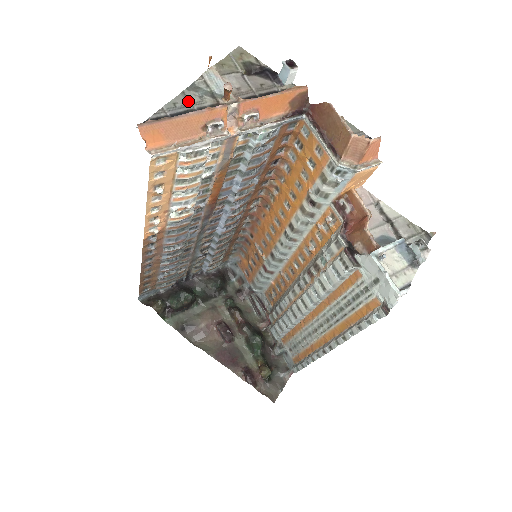
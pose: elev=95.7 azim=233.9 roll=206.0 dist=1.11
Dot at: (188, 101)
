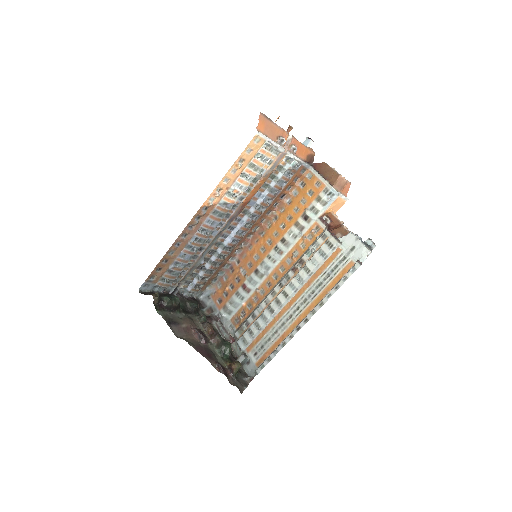
Dot at: occluded
